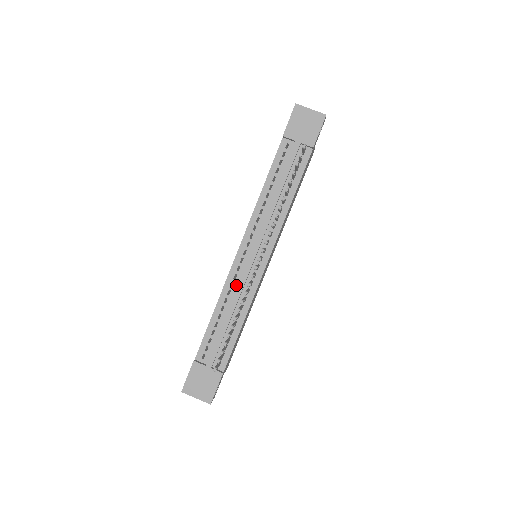
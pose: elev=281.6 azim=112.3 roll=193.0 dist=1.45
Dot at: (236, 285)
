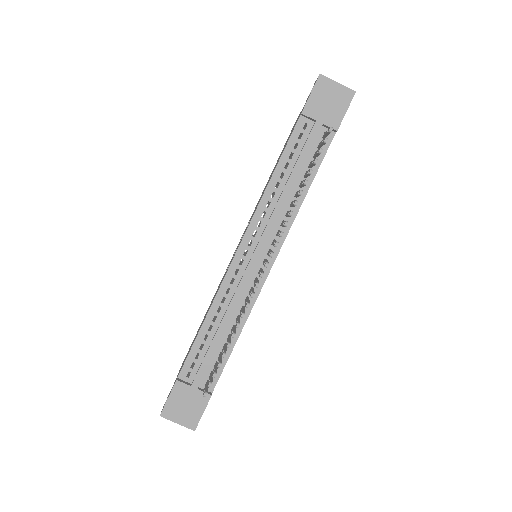
Dot at: (233, 291)
